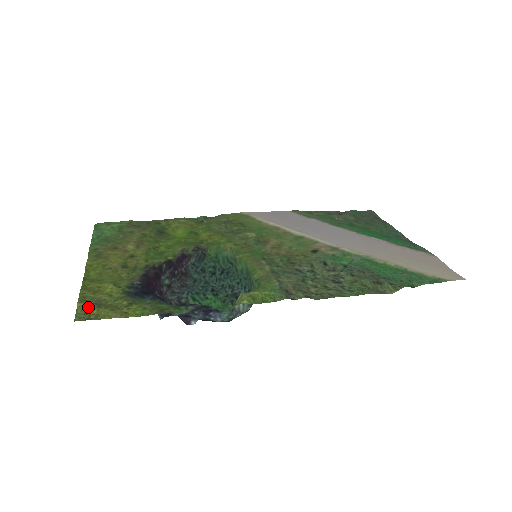
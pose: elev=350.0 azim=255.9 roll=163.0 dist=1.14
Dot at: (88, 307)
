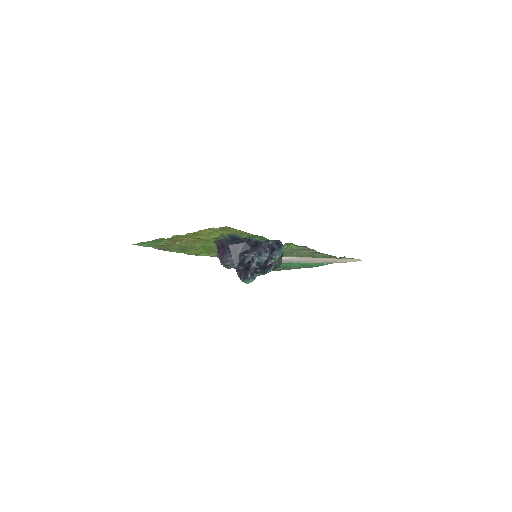
Dot at: (222, 228)
